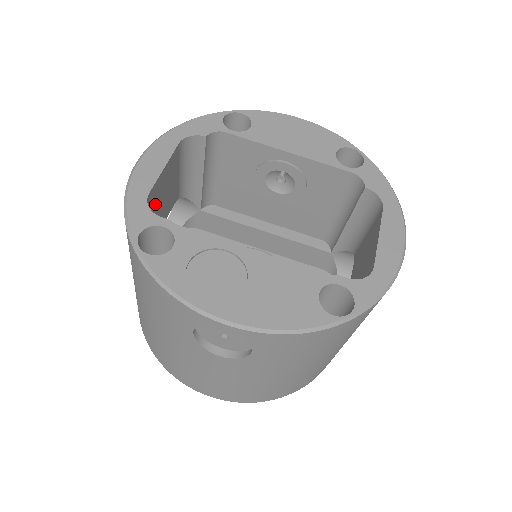
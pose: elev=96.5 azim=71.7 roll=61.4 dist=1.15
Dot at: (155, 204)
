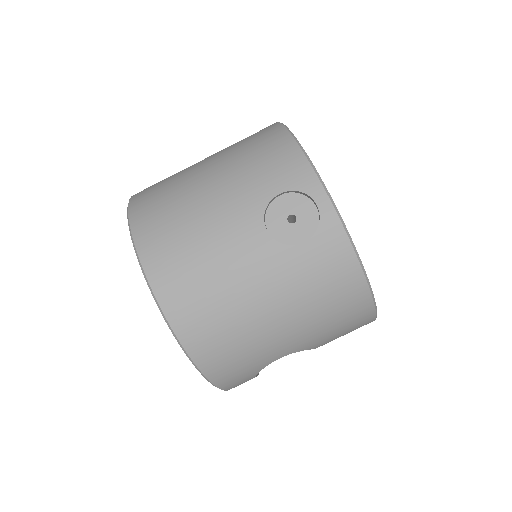
Dot at: occluded
